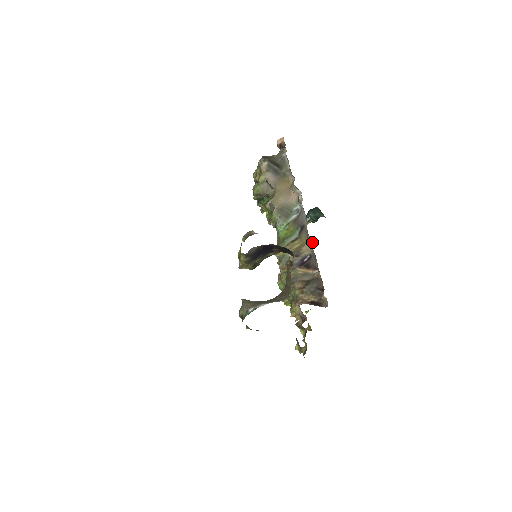
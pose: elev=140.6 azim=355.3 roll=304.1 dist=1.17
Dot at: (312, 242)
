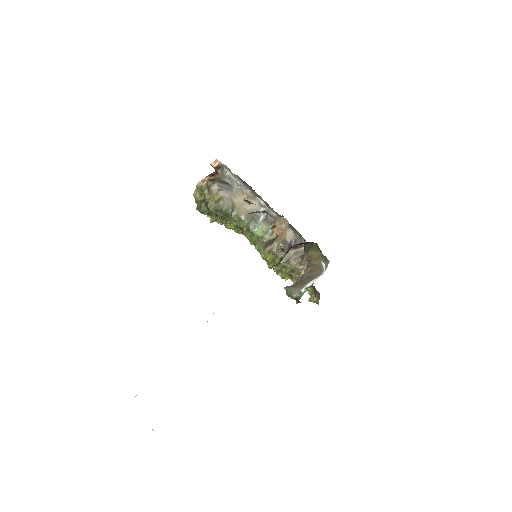
Dot at: (292, 230)
